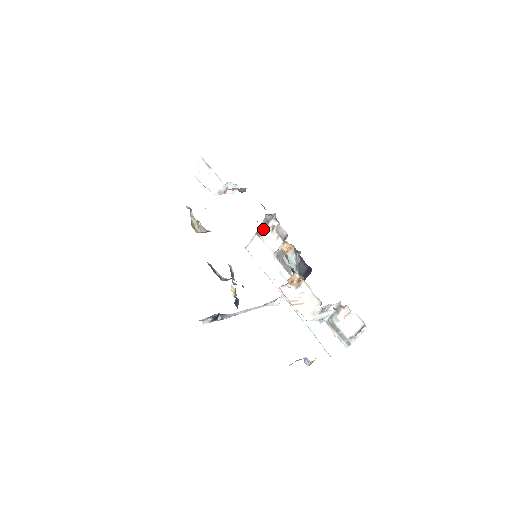
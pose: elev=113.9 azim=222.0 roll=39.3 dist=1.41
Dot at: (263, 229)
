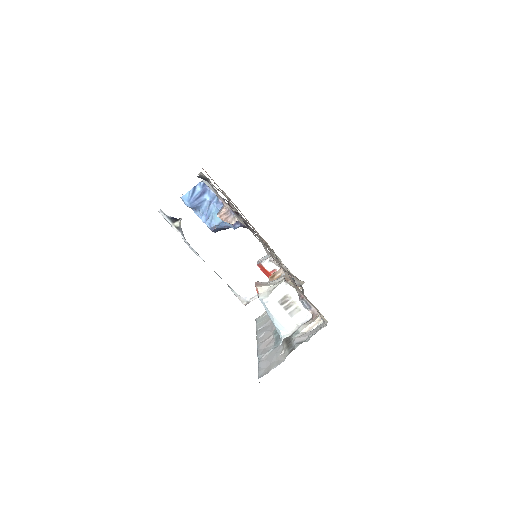
Dot at: occluded
